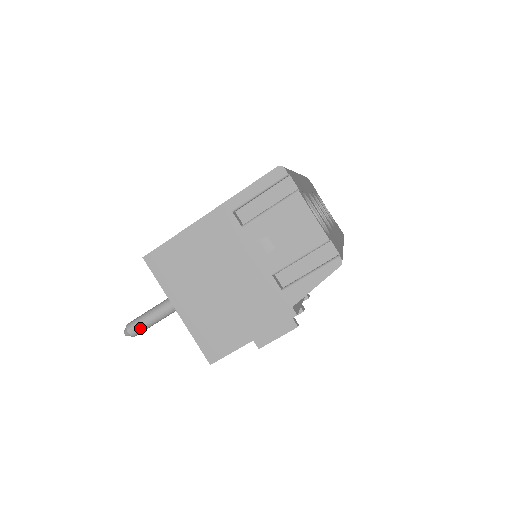
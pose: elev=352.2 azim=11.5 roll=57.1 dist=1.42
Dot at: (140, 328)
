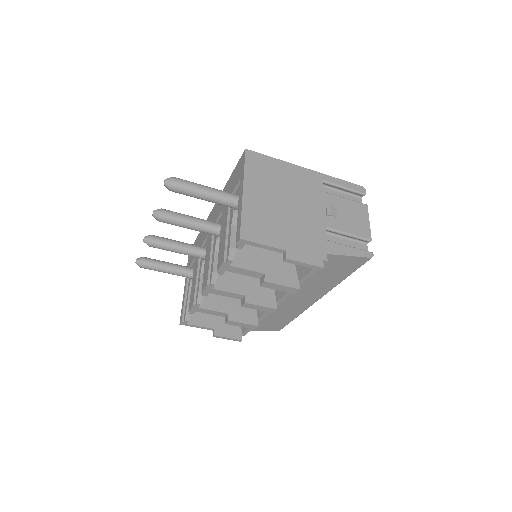
Dot at: (186, 186)
